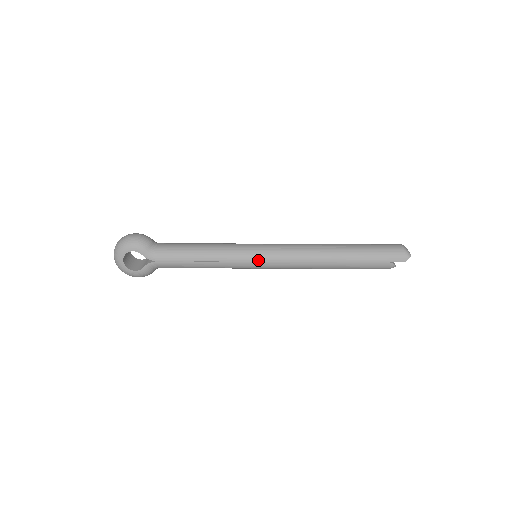
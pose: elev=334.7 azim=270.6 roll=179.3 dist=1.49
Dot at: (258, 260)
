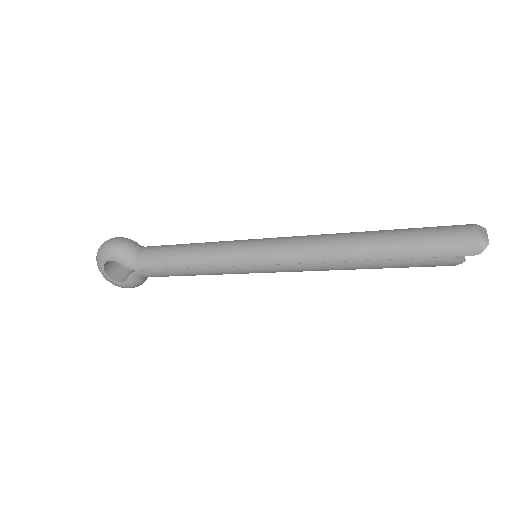
Dot at: (253, 263)
